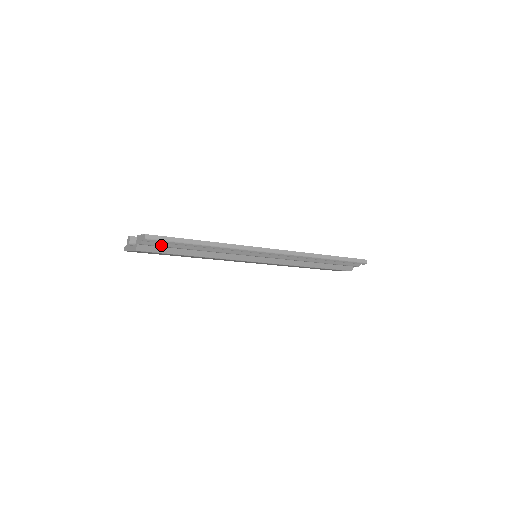
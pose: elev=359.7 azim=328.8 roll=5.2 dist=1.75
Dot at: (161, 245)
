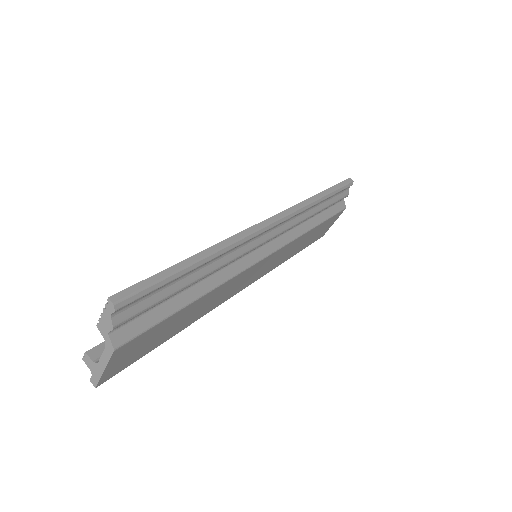
Dot at: (144, 307)
